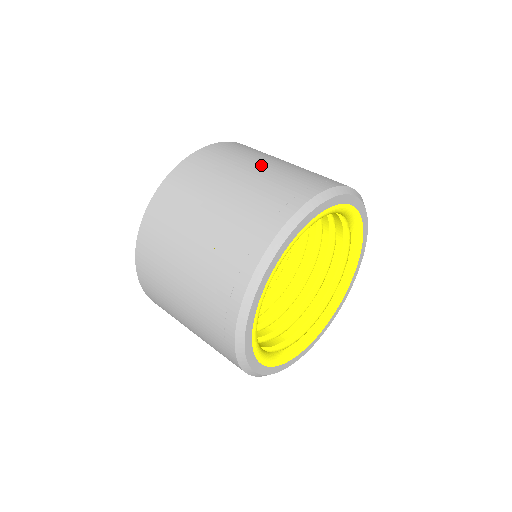
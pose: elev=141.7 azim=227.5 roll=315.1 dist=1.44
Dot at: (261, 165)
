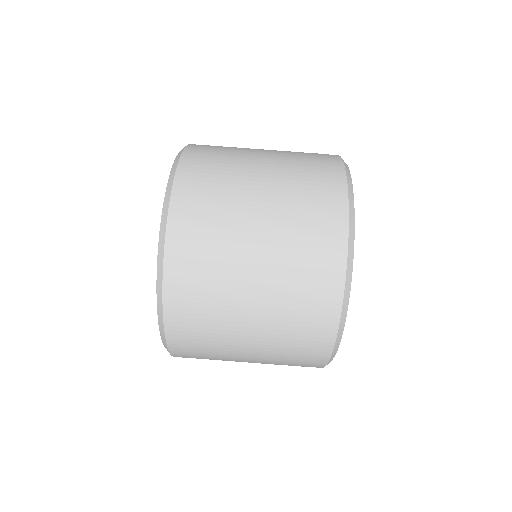
Dot at: (260, 180)
